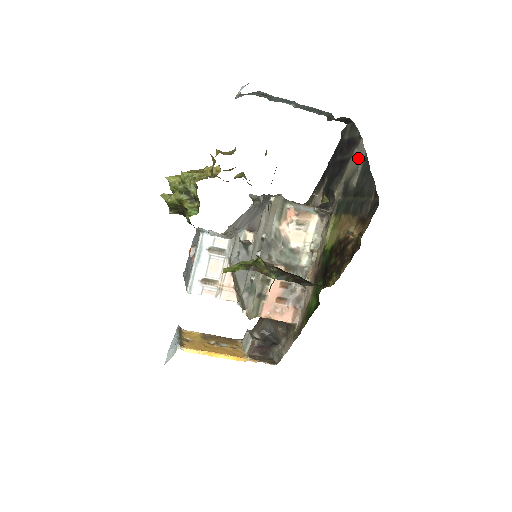
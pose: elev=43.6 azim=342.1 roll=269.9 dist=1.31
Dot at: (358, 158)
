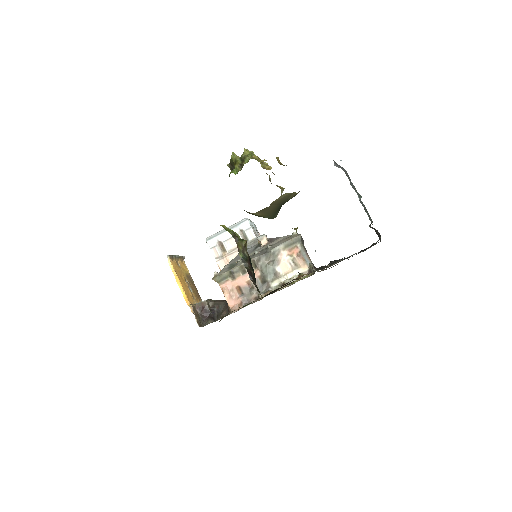
Dot at: occluded
